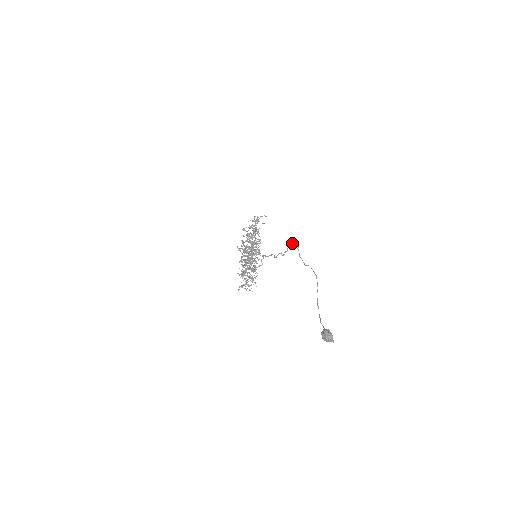
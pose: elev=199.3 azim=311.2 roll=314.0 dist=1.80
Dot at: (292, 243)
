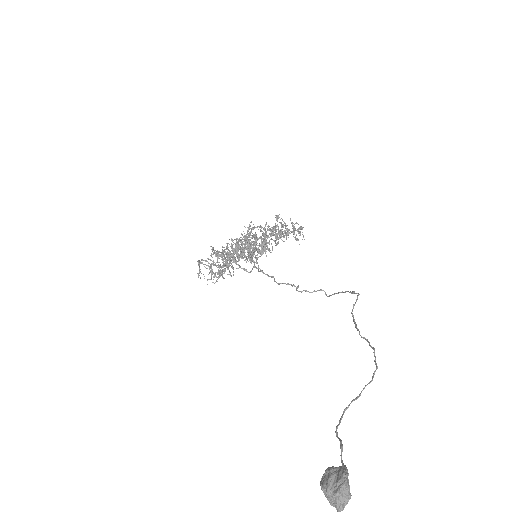
Dot at: occluded
